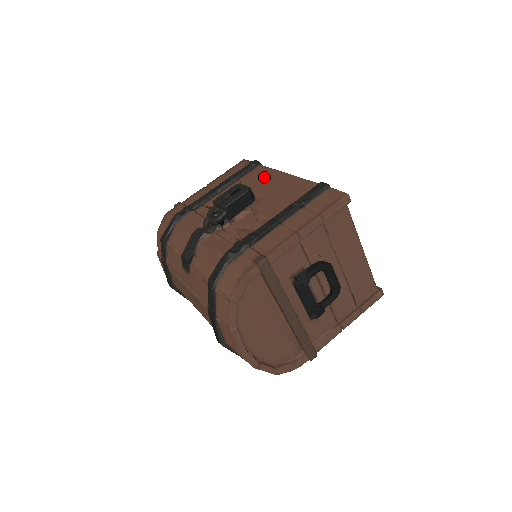
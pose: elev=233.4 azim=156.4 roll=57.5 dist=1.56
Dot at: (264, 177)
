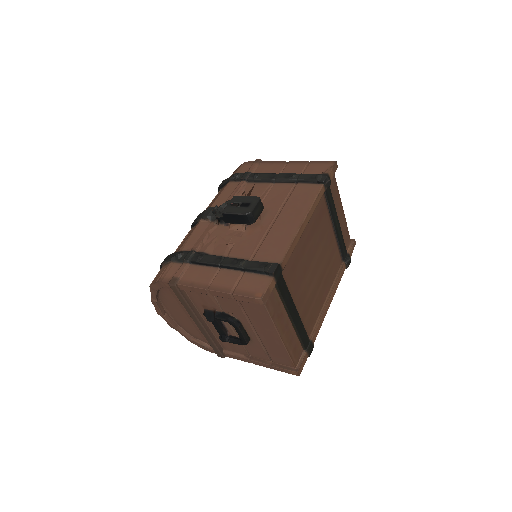
Dot at: (297, 204)
